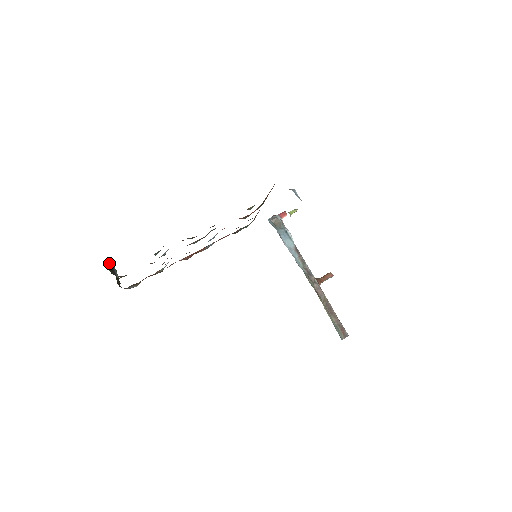
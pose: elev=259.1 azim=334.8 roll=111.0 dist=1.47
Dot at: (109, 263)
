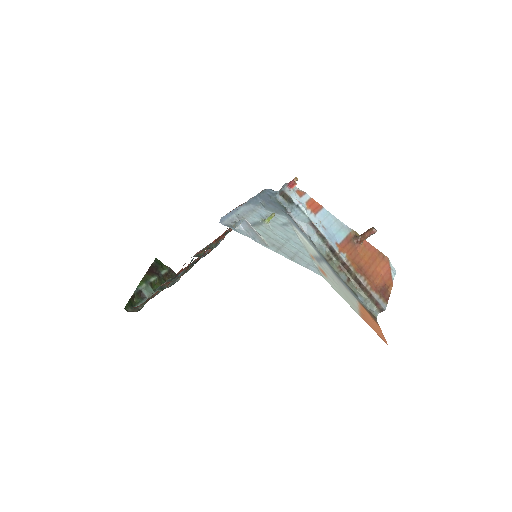
Dot at: (141, 282)
